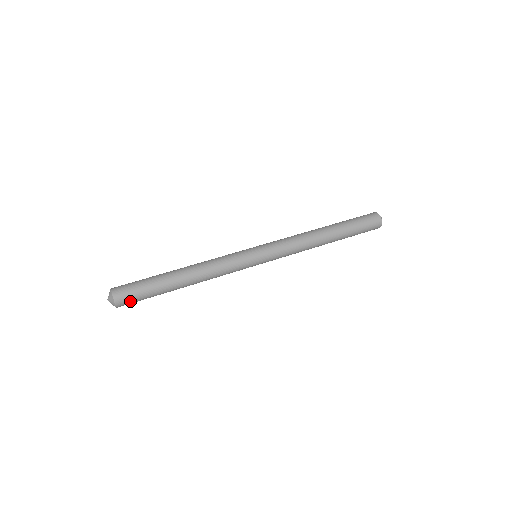
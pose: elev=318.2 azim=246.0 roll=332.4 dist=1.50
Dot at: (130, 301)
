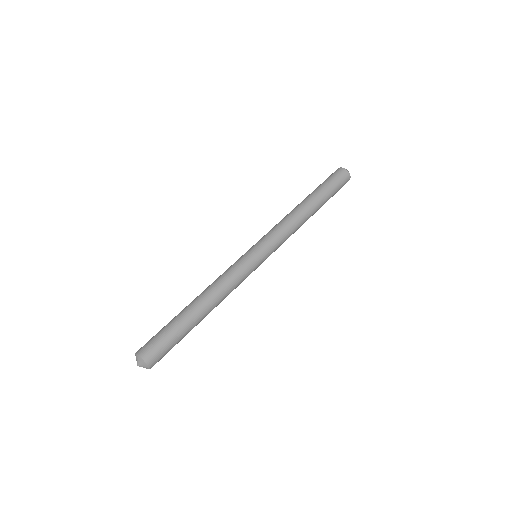
Dot at: (158, 351)
